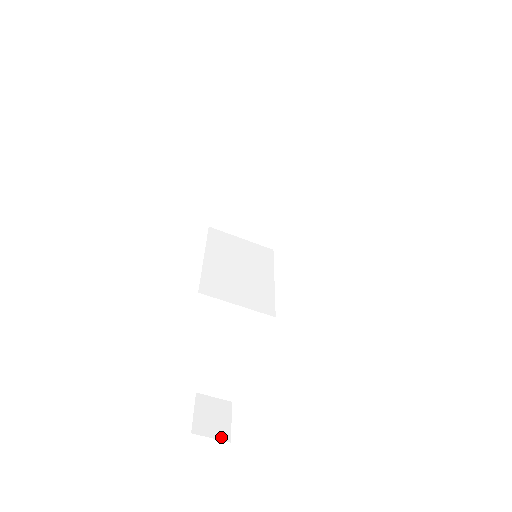
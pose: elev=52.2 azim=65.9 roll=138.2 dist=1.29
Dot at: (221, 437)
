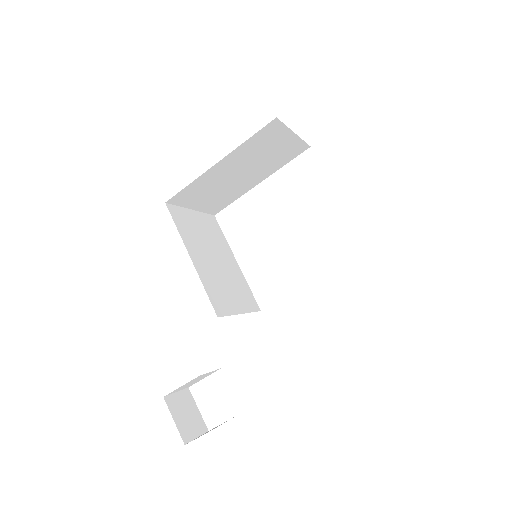
Dot at: (202, 431)
